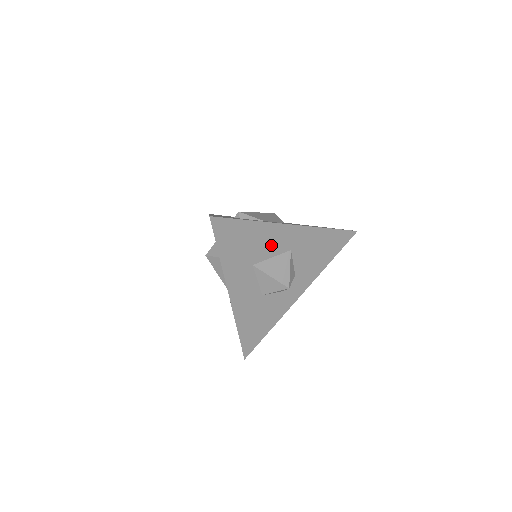
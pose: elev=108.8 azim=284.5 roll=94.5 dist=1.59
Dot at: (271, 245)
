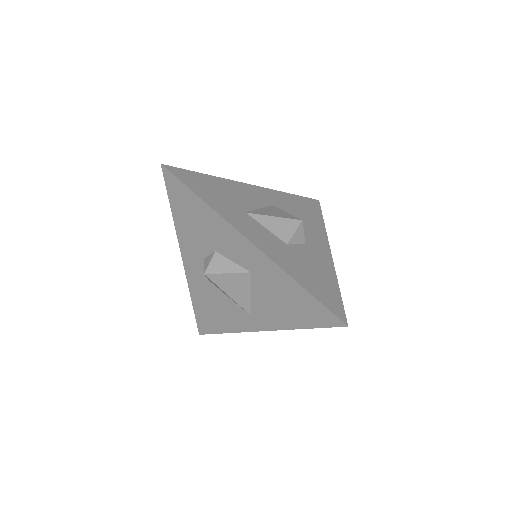
Dot at: (247, 198)
